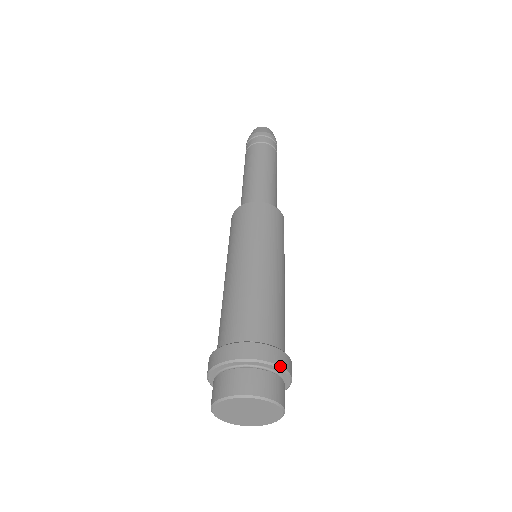
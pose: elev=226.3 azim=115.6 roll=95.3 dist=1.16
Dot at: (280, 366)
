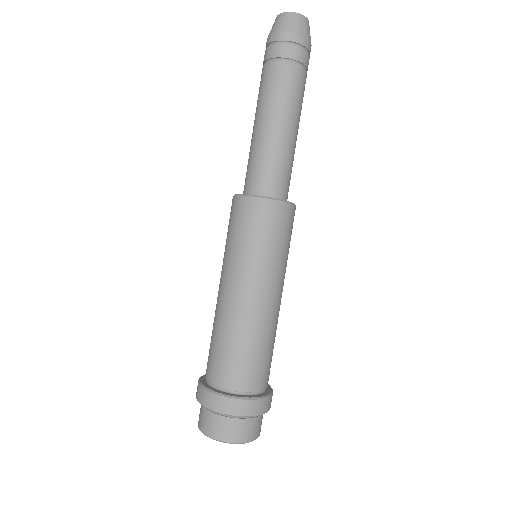
Dot at: (259, 415)
